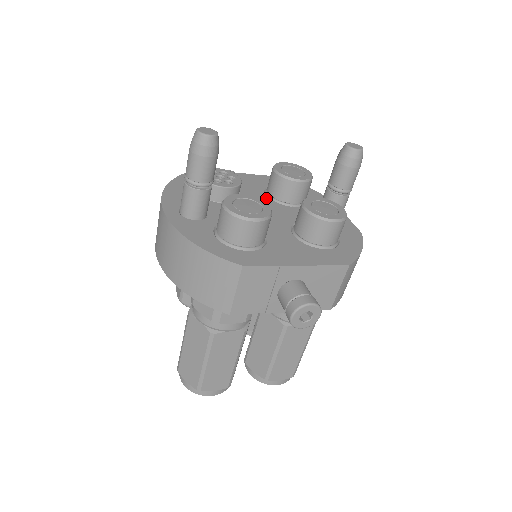
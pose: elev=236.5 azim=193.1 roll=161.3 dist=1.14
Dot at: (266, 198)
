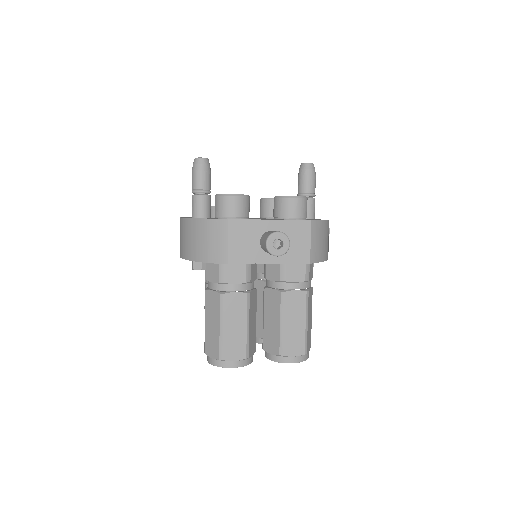
Dot at: occluded
